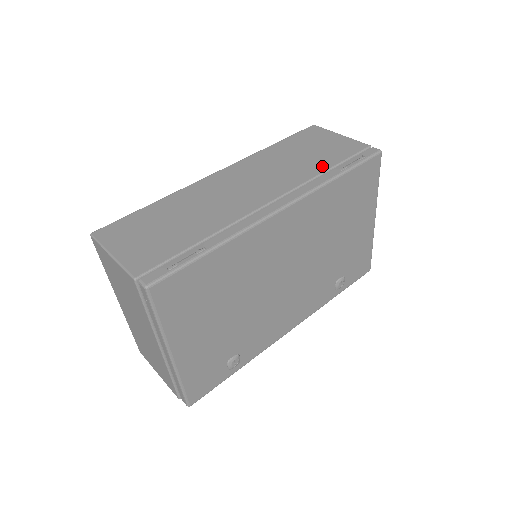
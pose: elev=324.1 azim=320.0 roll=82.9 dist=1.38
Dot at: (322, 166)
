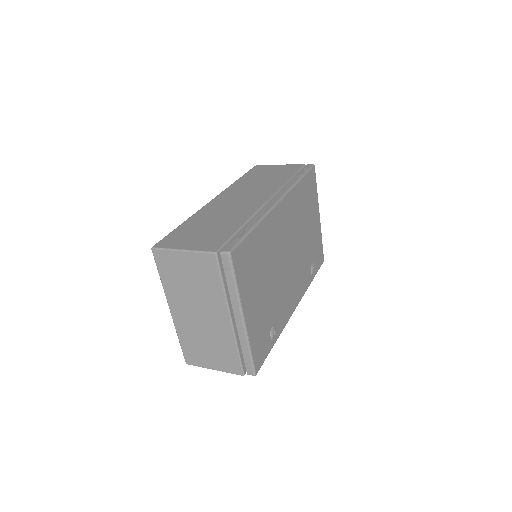
Dot at: (284, 179)
